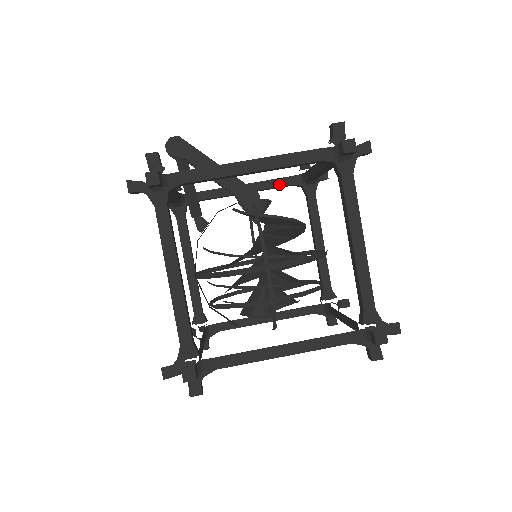
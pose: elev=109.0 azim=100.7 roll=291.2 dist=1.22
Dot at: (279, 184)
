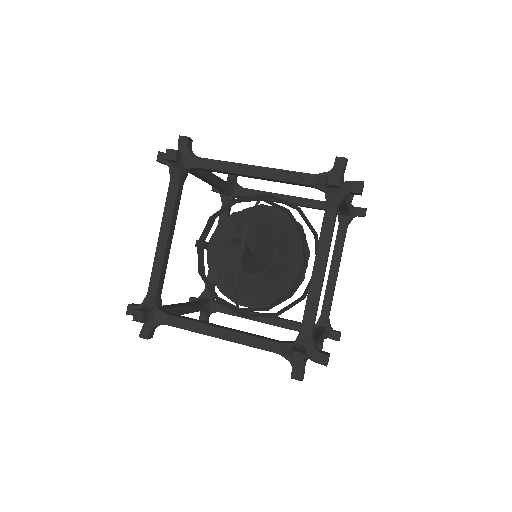
Dot at: (294, 322)
